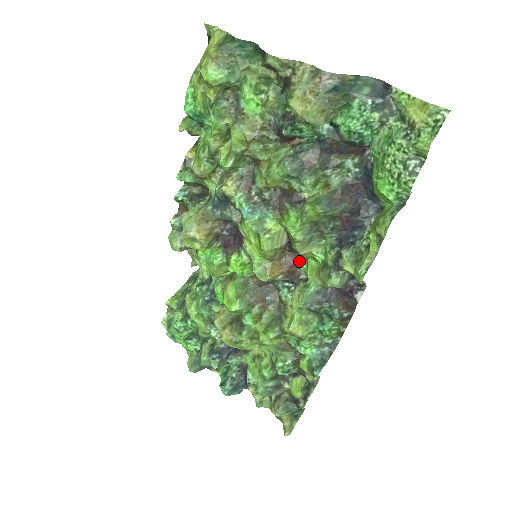
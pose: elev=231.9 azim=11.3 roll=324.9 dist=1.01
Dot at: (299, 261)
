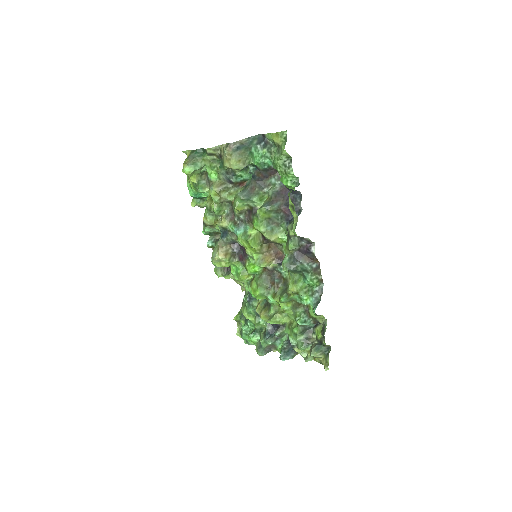
Dot at: (281, 249)
